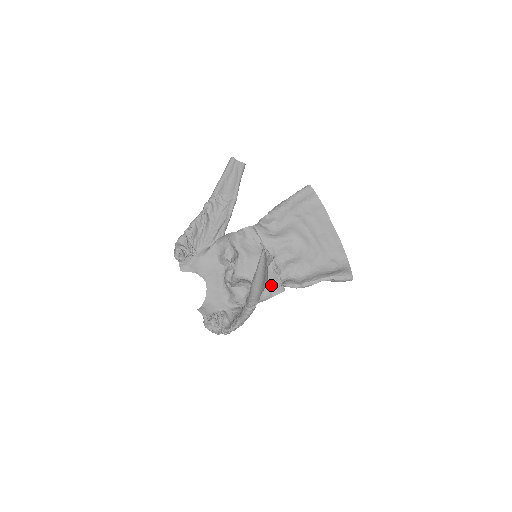
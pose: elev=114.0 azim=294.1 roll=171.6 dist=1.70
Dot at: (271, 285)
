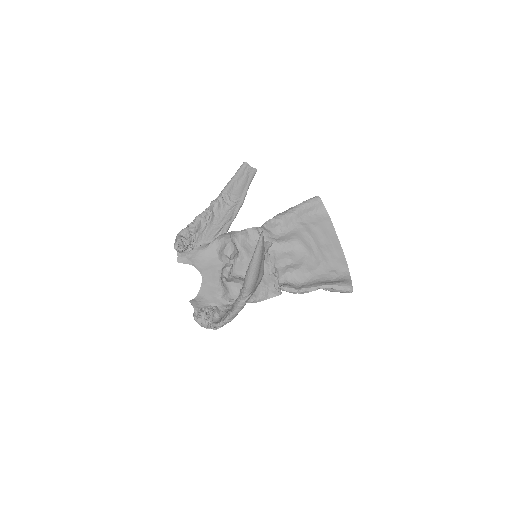
Dot at: (268, 287)
